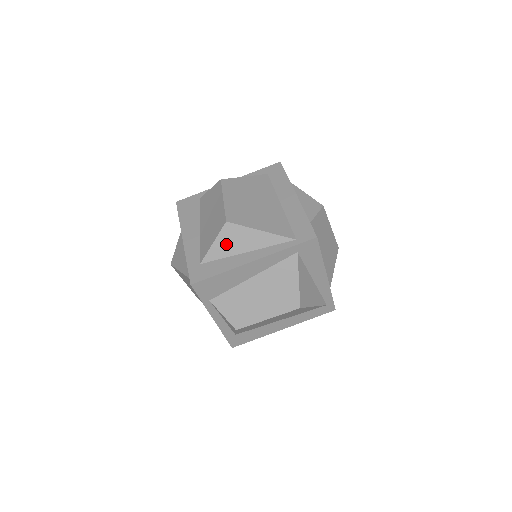
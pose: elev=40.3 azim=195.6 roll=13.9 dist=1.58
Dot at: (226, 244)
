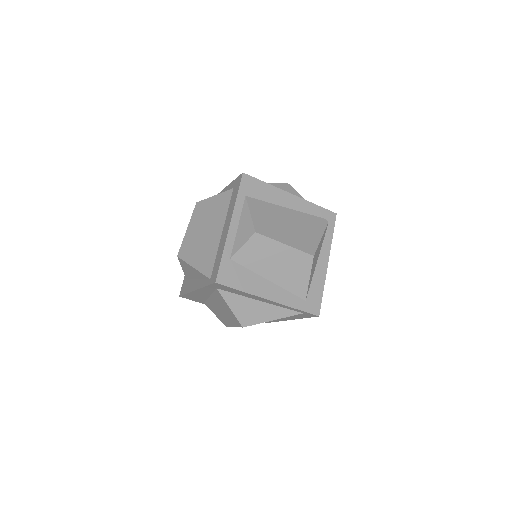
Dot at: (187, 271)
